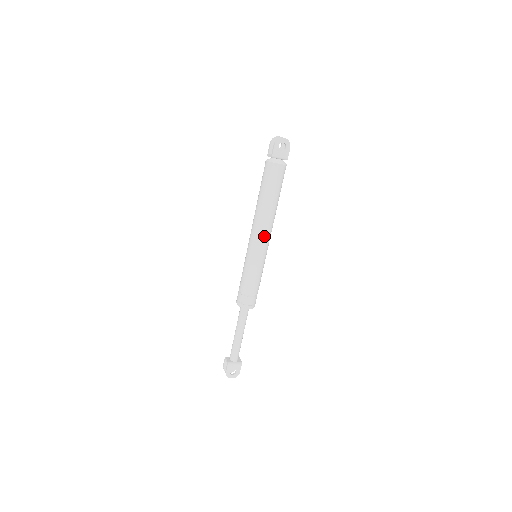
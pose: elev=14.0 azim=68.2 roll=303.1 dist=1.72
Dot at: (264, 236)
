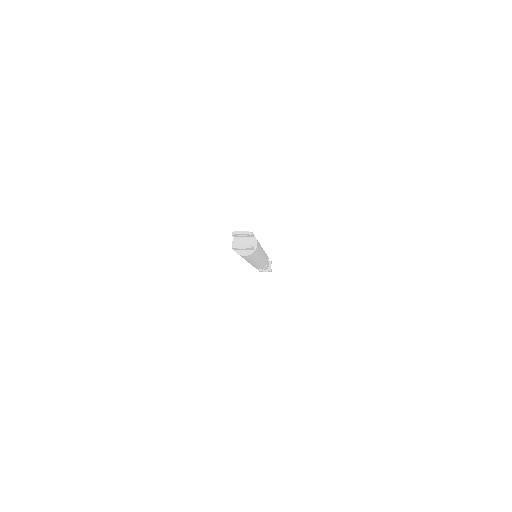
Dot at: (253, 263)
